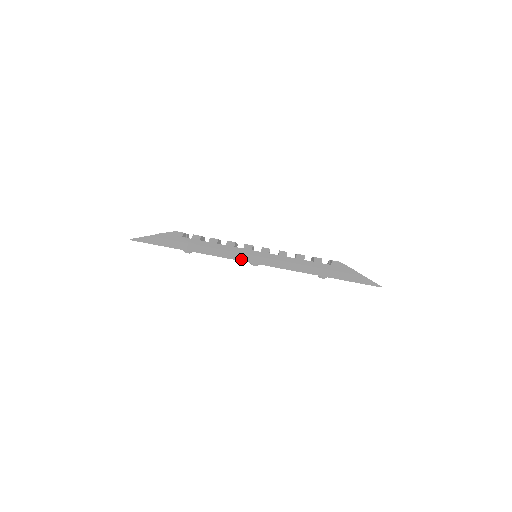
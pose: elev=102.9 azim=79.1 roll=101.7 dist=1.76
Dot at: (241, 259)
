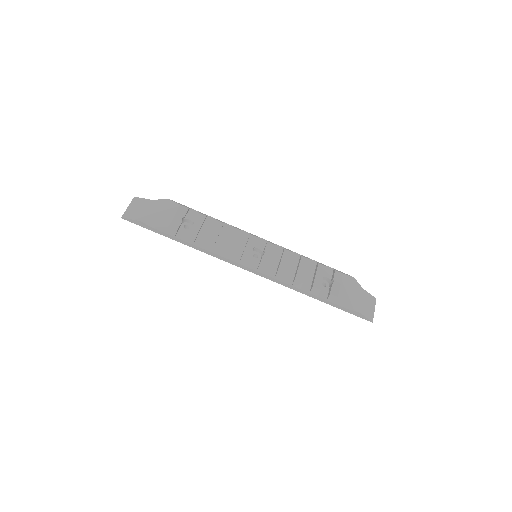
Dot at: (237, 265)
